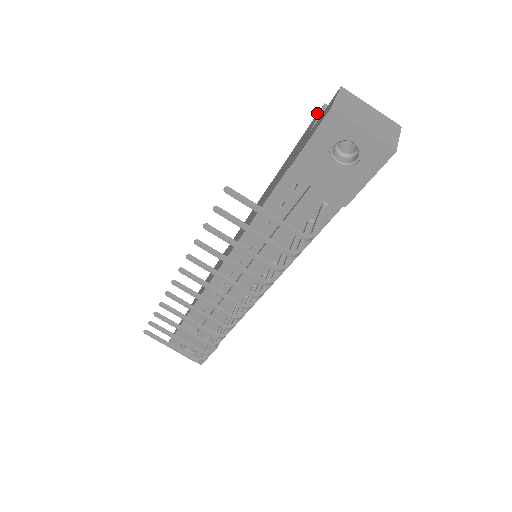
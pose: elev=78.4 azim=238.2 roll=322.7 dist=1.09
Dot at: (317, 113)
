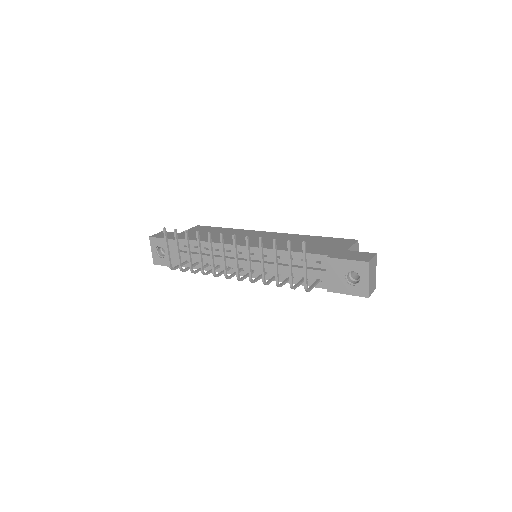
Dot at: (351, 239)
